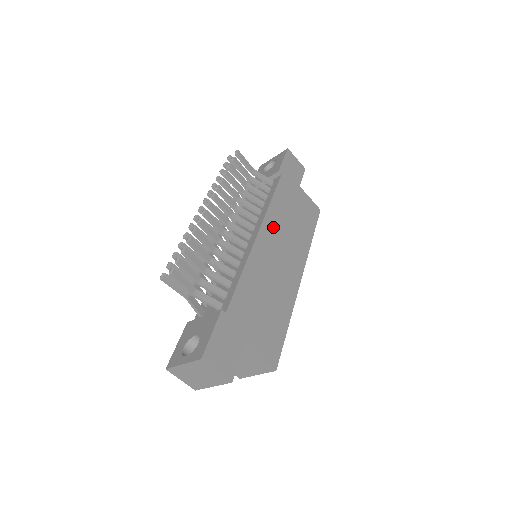
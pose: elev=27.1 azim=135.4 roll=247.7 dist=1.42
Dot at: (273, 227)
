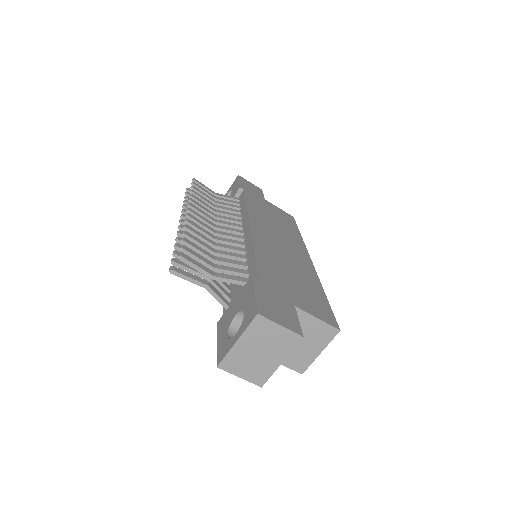
Dot at: (260, 222)
